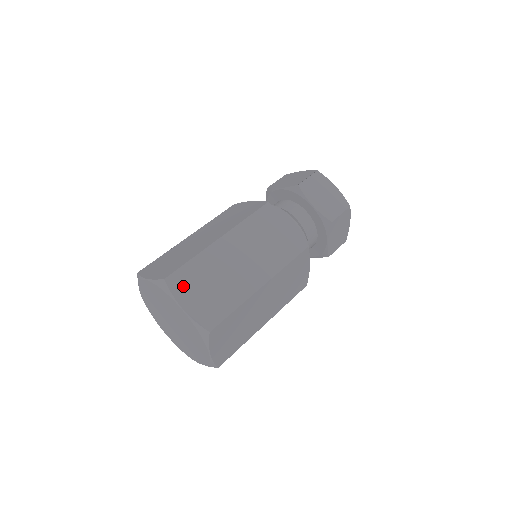
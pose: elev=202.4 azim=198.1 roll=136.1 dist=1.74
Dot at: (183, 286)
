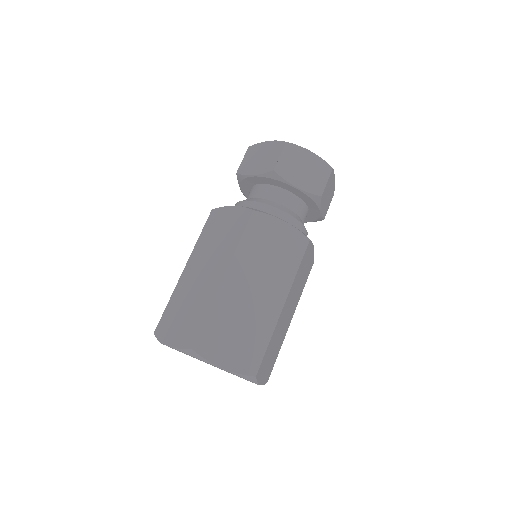
Dot at: (166, 328)
